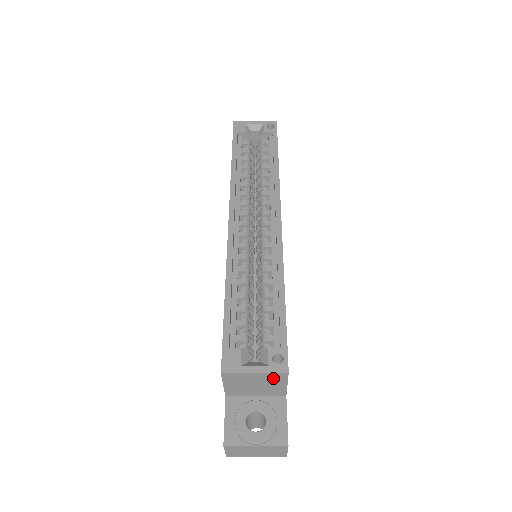
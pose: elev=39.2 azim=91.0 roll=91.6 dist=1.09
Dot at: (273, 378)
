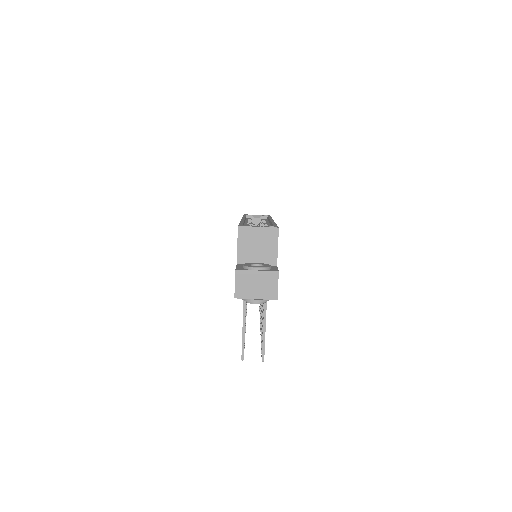
Dot at: (269, 236)
